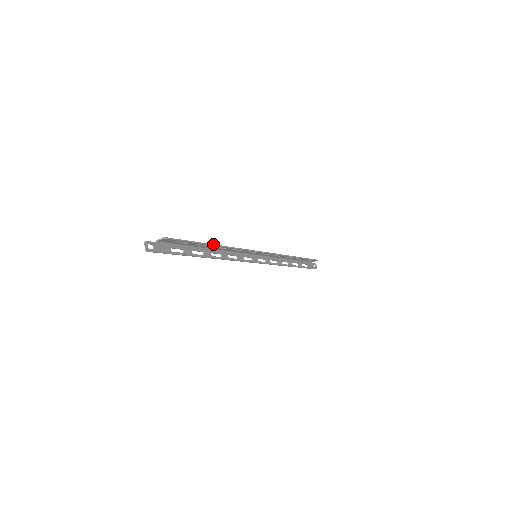
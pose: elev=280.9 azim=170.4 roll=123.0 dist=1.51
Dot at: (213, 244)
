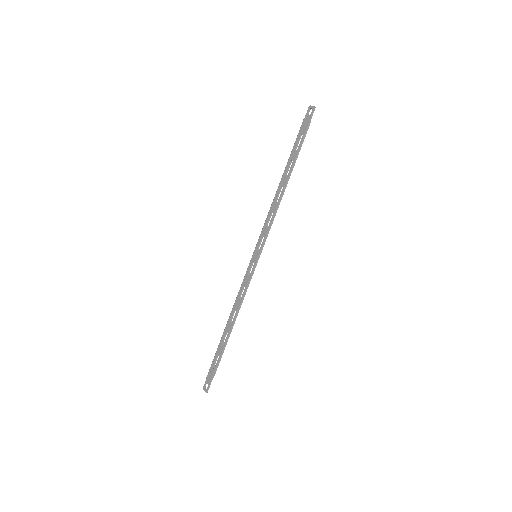
Dot at: occluded
